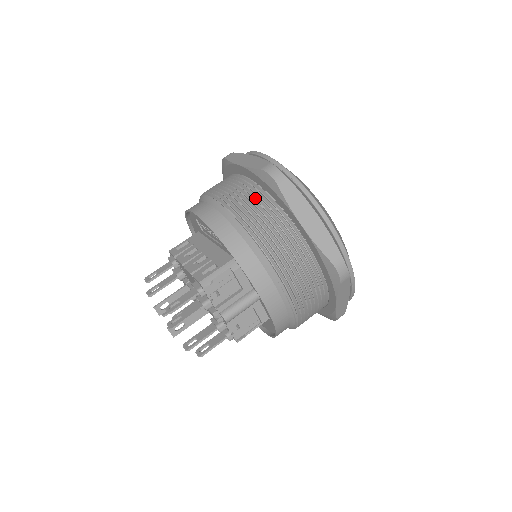
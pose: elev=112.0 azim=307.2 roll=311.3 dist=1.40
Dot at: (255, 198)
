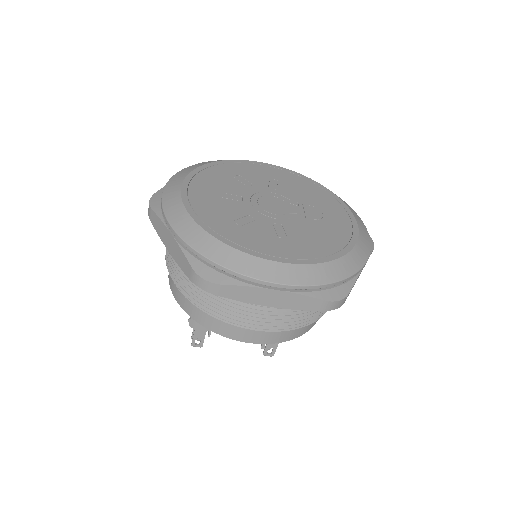
Dot at: occluded
